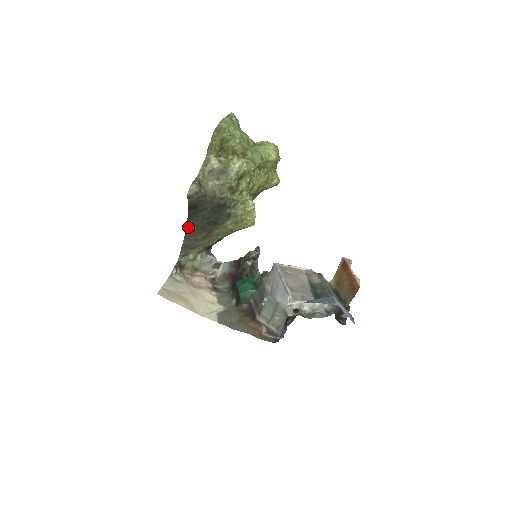
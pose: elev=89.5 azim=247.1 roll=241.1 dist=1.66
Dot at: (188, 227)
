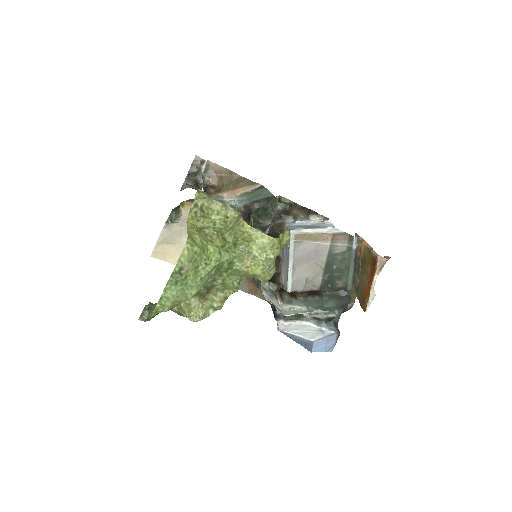
Dot at: occluded
